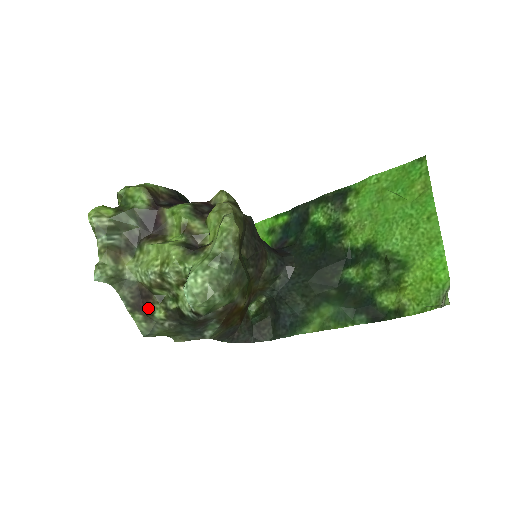
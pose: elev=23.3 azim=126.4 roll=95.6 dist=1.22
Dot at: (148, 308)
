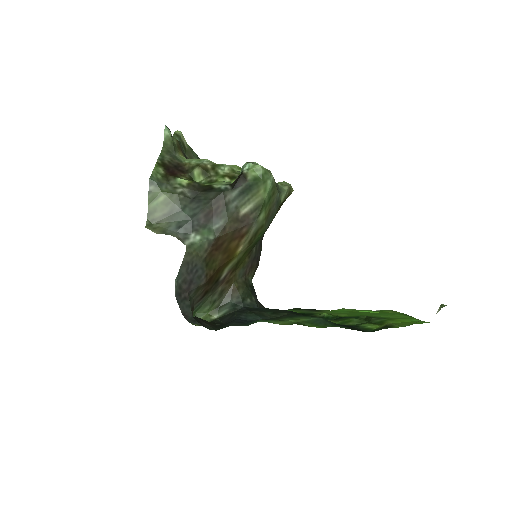
Dot at: (174, 174)
